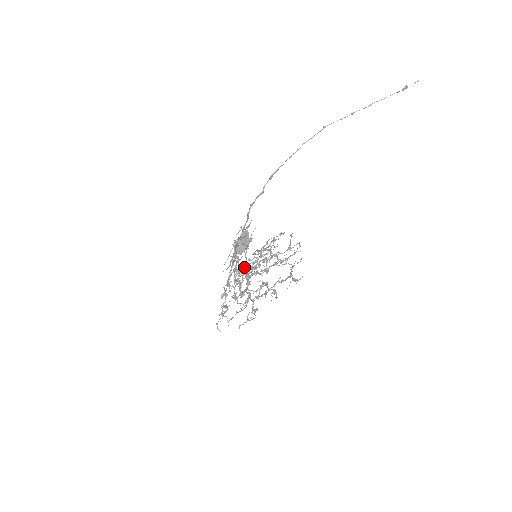
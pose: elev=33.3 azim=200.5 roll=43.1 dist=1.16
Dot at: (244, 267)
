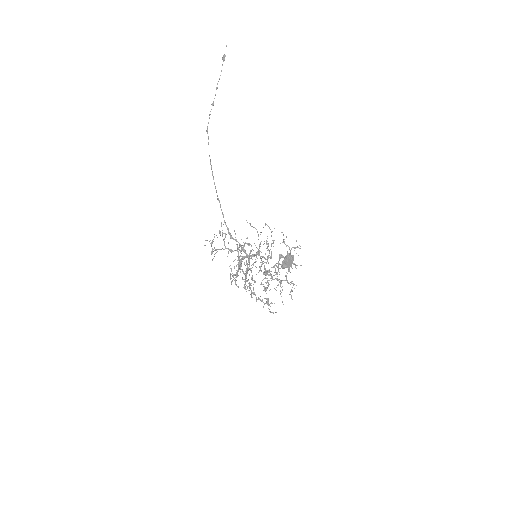
Dot at: occluded
